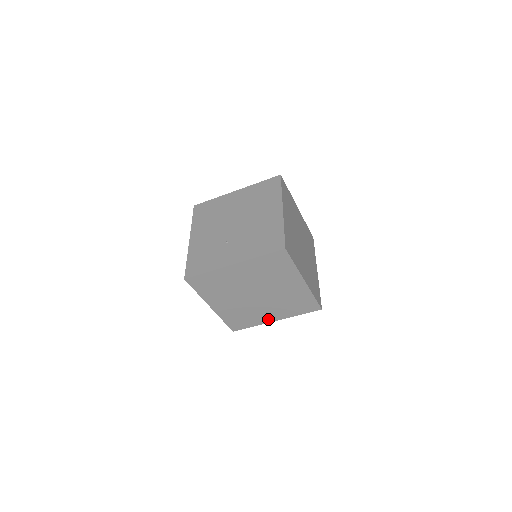
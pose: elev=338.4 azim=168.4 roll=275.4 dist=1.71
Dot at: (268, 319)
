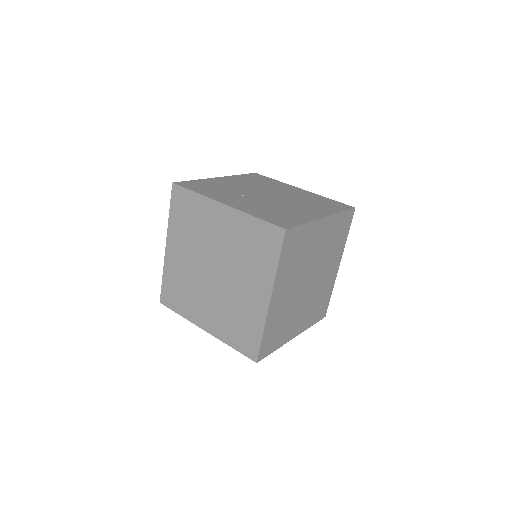
Dot at: (200, 319)
